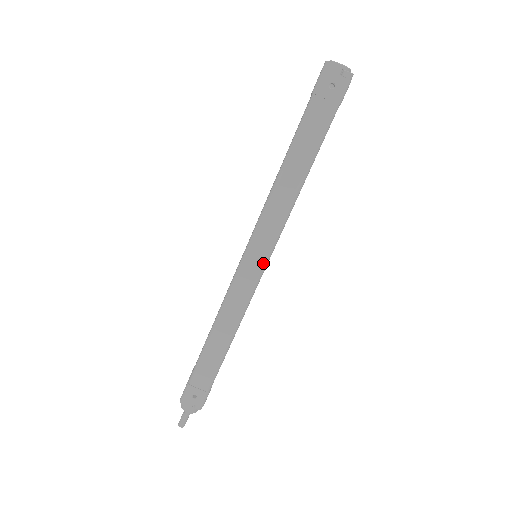
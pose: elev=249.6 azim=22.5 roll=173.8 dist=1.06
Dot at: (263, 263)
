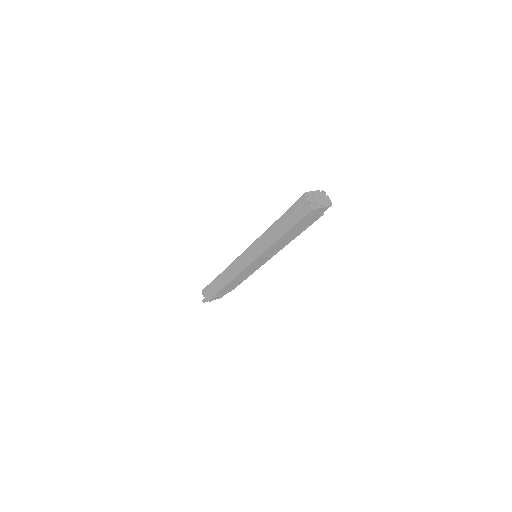
Dot at: (248, 262)
